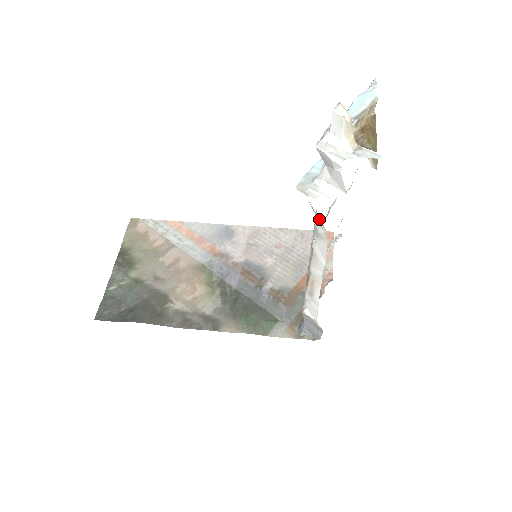
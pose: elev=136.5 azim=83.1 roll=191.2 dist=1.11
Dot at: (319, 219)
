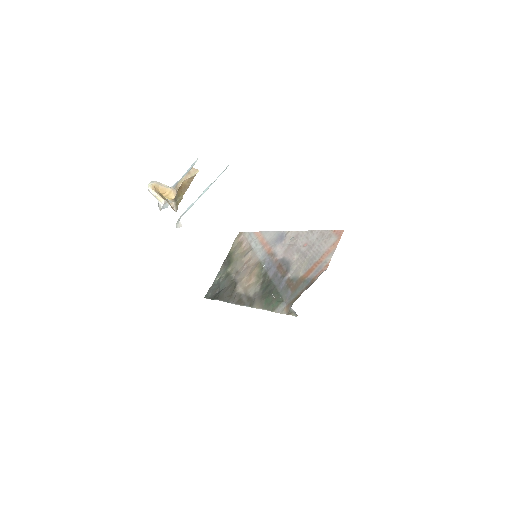
Dot at: occluded
